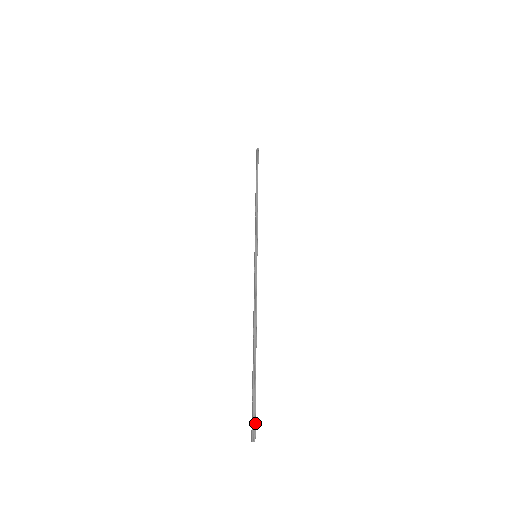
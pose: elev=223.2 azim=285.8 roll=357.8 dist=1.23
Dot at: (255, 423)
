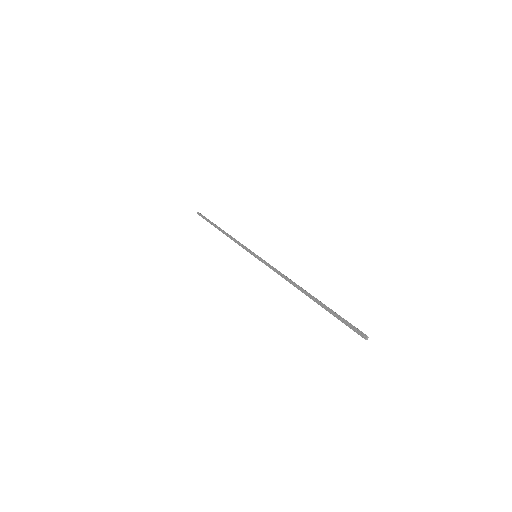
Dot at: (358, 329)
